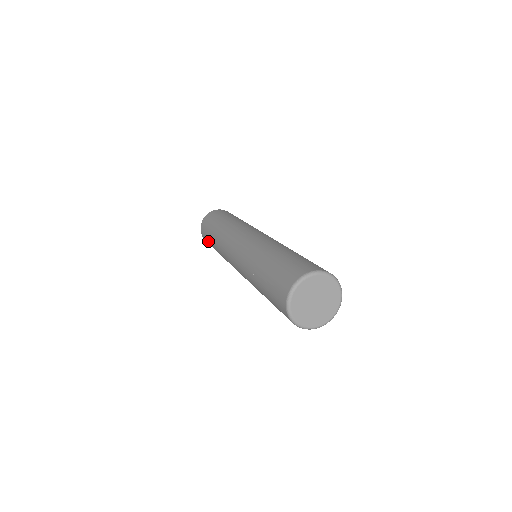
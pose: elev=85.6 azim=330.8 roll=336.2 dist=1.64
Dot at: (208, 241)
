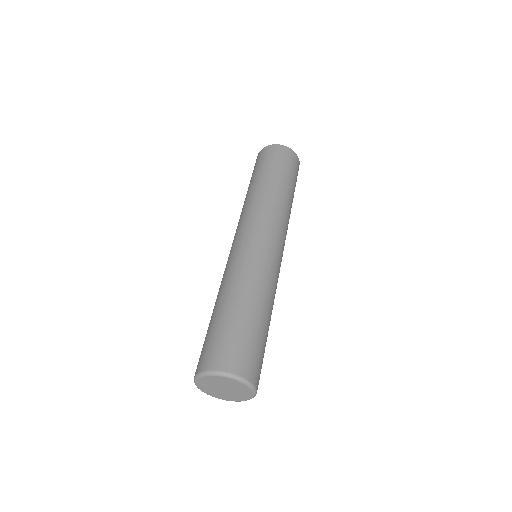
Dot at: occluded
